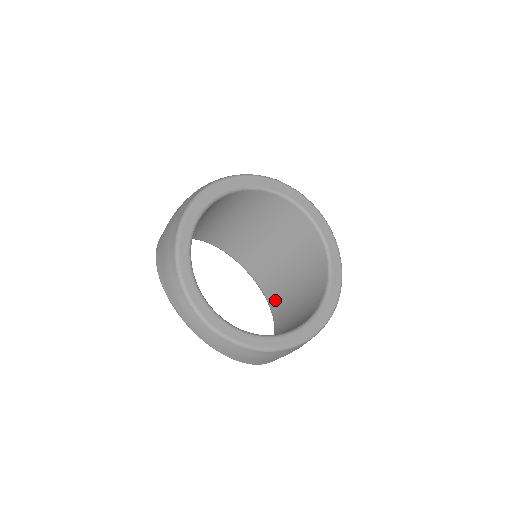
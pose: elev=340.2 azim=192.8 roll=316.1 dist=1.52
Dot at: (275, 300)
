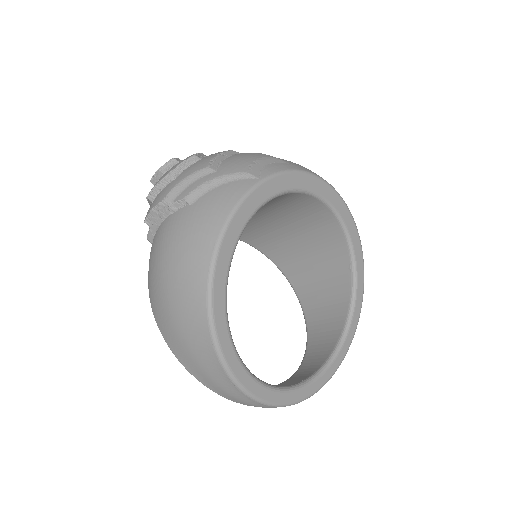
Dot at: (270, 251)
